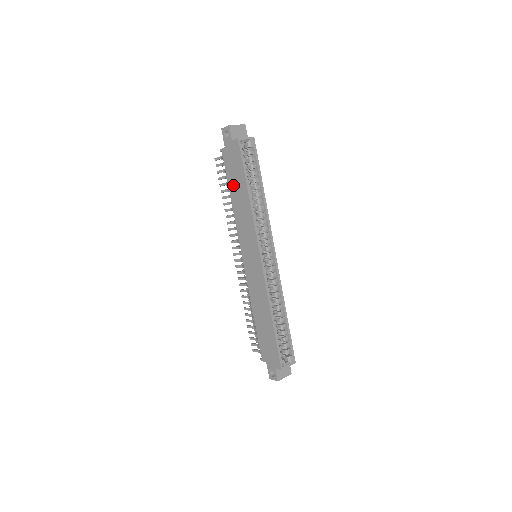
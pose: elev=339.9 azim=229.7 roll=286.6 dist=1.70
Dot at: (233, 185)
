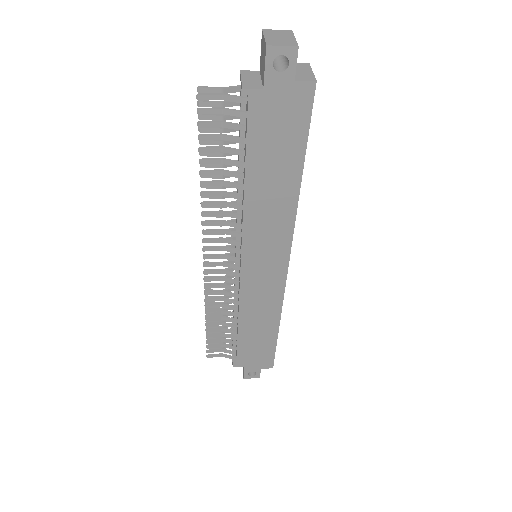
Dot at: (262, 163)
